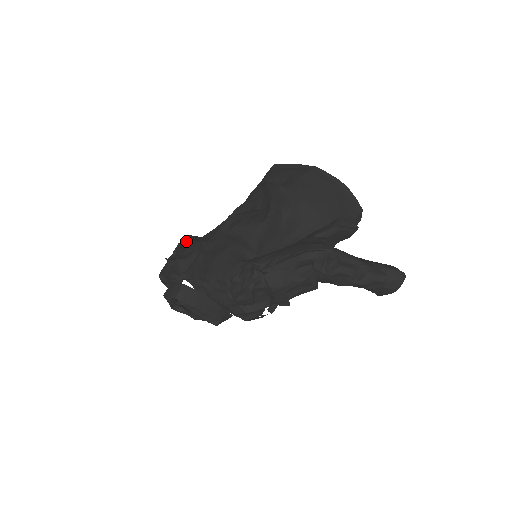
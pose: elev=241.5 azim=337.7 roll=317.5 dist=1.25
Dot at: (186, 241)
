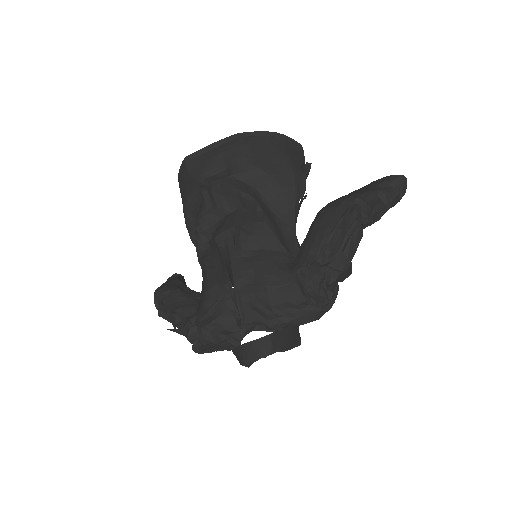
Dot at: (167, 297)
